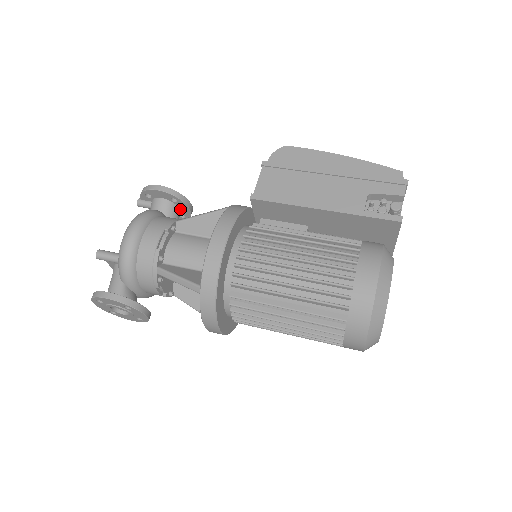
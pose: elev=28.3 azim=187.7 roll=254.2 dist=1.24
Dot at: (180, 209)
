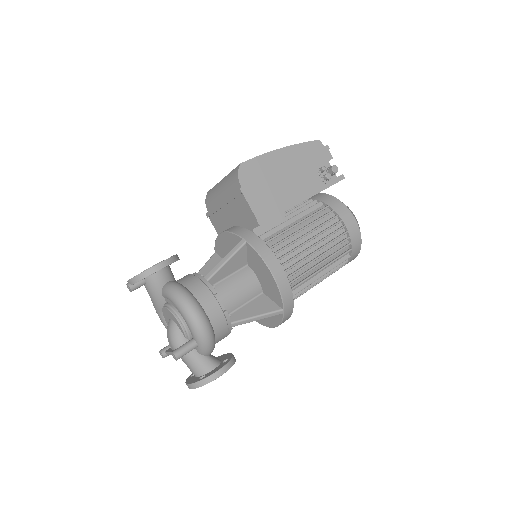
Dot at: occluded
